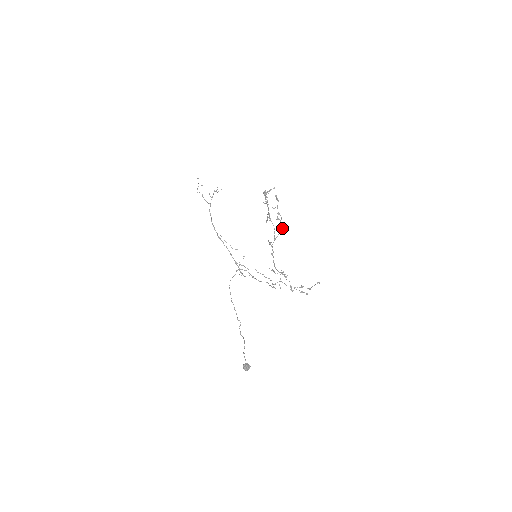
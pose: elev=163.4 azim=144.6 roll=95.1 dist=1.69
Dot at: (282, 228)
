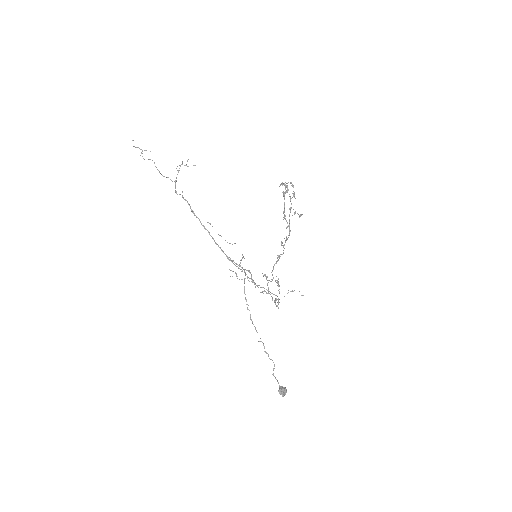
Dot at: occluded
